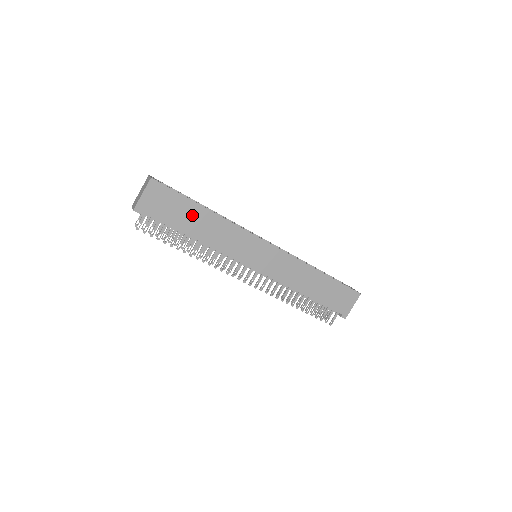
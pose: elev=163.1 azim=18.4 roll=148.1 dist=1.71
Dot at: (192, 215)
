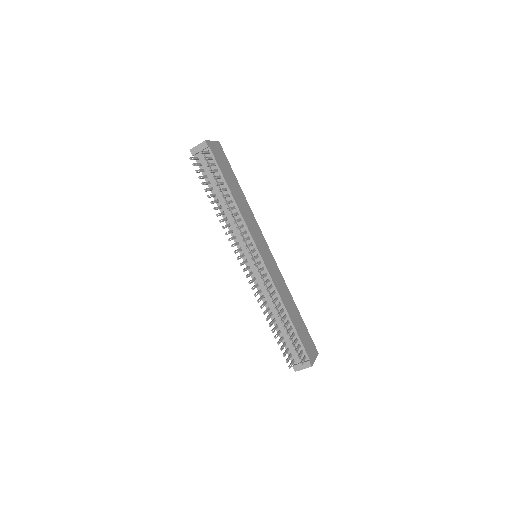
Dot at: (234, 182)
